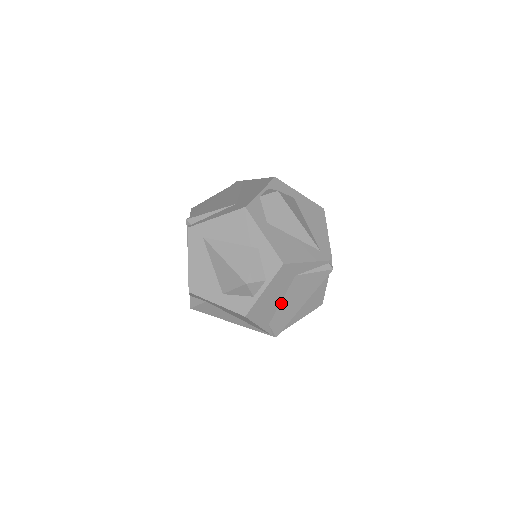
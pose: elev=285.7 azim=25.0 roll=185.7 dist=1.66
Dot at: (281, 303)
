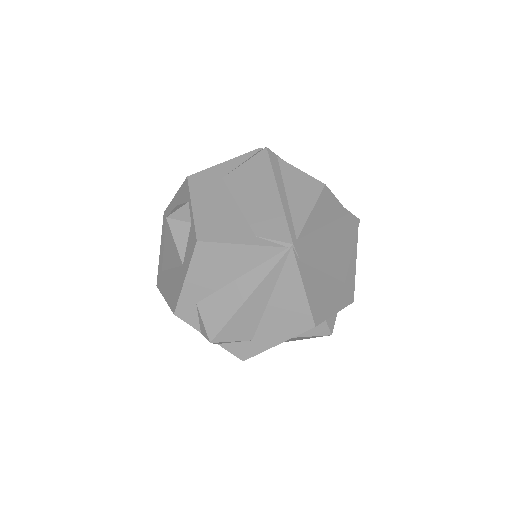
Dot at: (241, 208)
